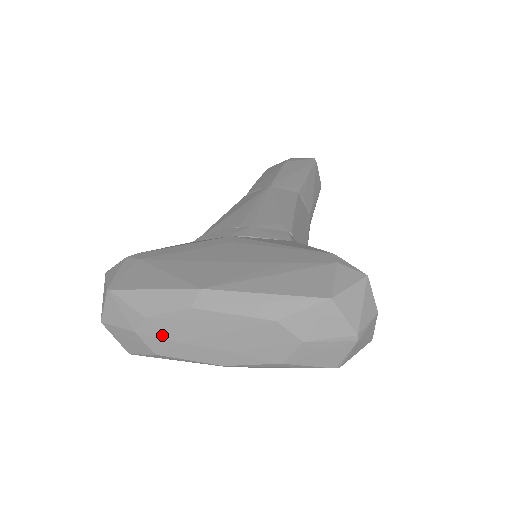
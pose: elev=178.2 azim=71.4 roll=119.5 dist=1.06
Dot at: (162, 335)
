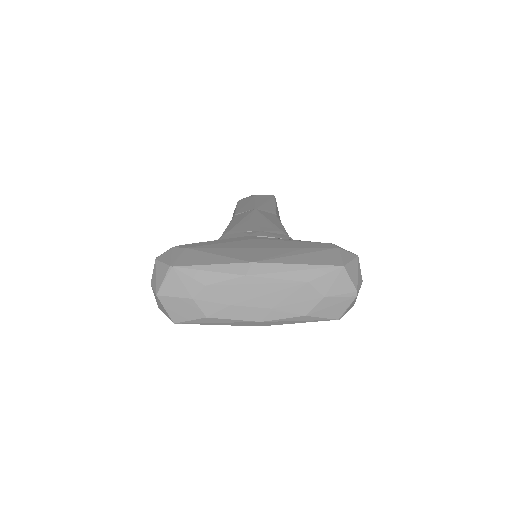
Dot at: (217, 299)
